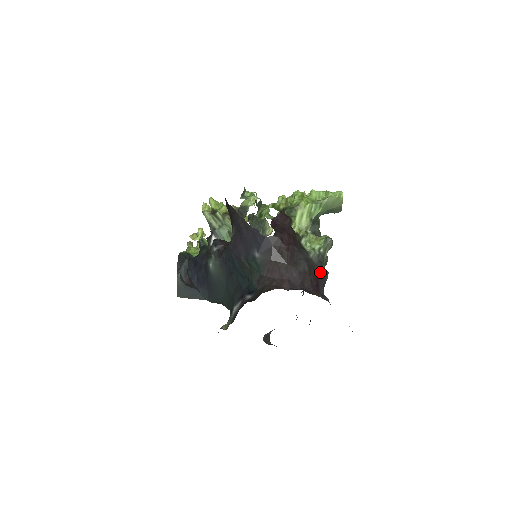
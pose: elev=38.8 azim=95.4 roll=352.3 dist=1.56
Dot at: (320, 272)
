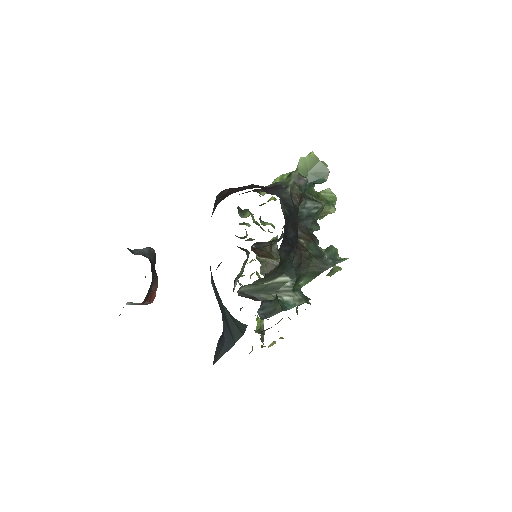
Dot at: (273, 187)
